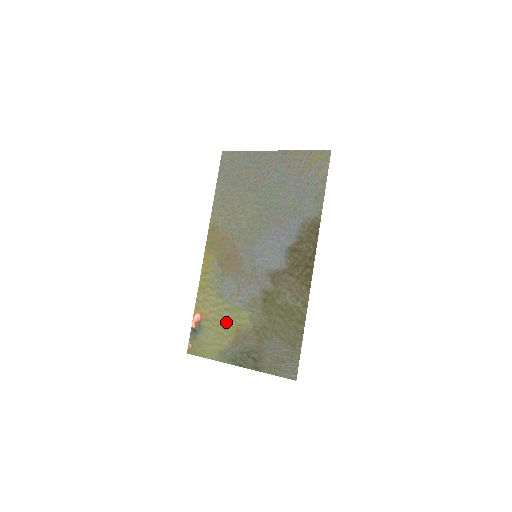
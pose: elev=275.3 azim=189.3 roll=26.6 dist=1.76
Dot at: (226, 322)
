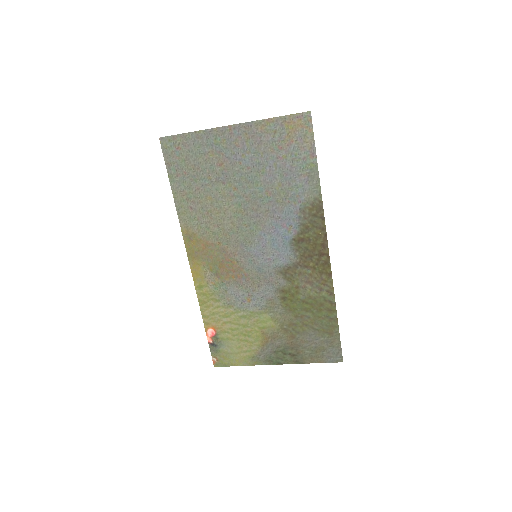
Dot at: (247, 329)
